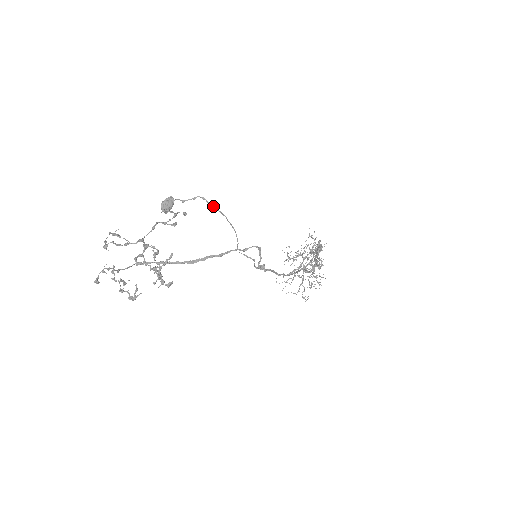
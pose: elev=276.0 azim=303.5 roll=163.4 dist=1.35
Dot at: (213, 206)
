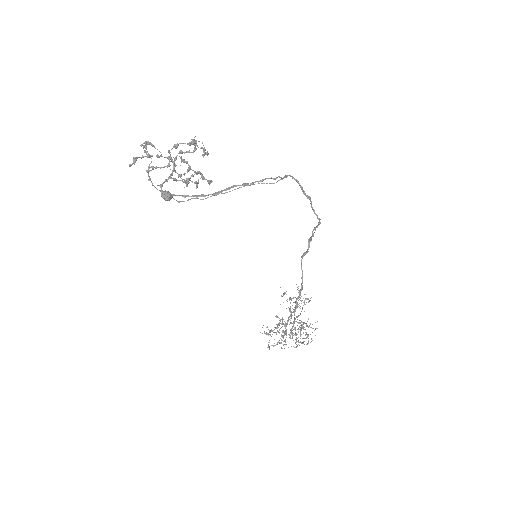
Dot at: (210, 196)
